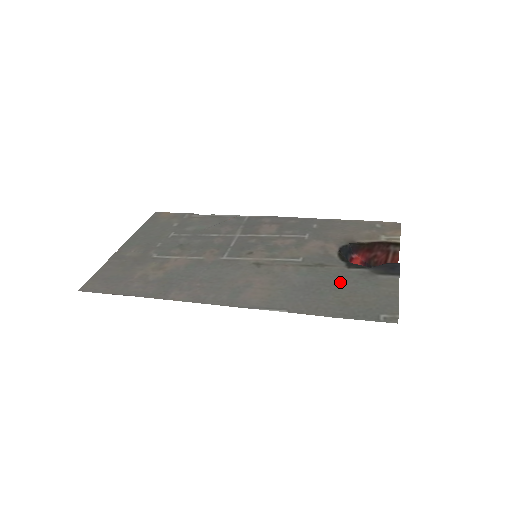
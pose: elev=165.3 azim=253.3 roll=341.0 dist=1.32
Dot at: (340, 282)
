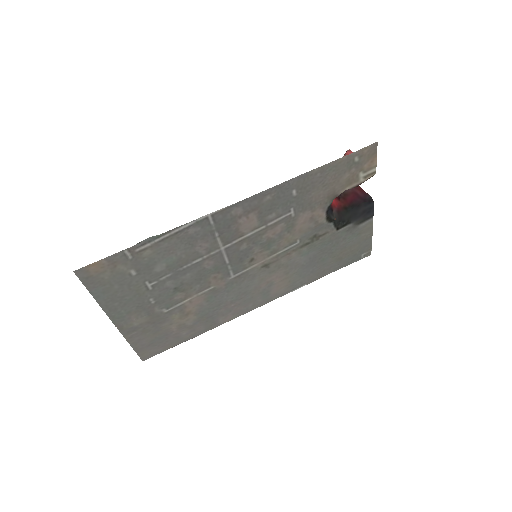
Dot at: (334, 246)
